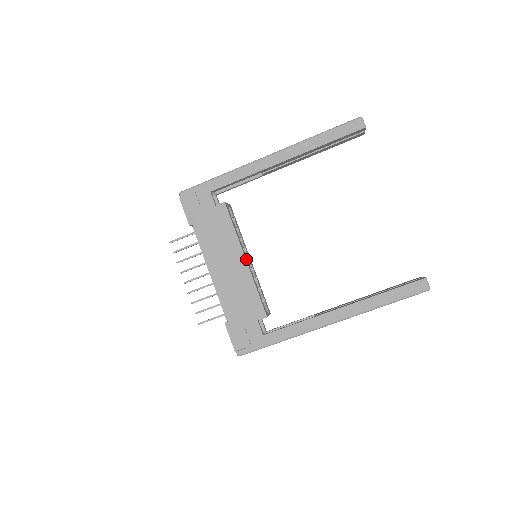
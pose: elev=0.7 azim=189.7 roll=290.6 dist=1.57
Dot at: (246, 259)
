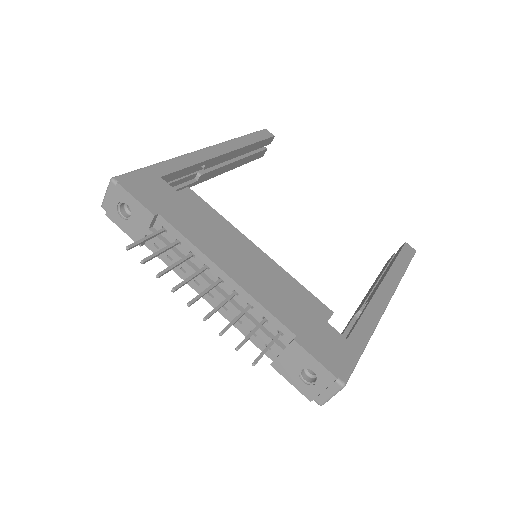
Dot at: (257, 251)
